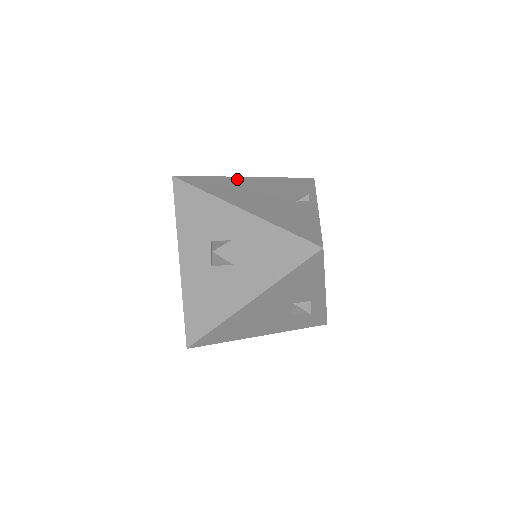
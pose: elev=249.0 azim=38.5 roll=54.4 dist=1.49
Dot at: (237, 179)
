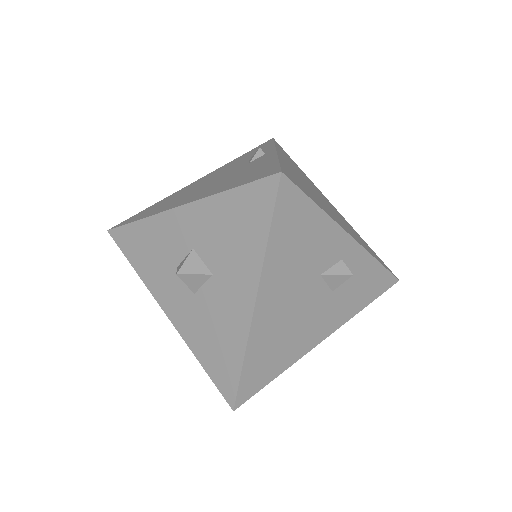
Dot at: (181, 190)
